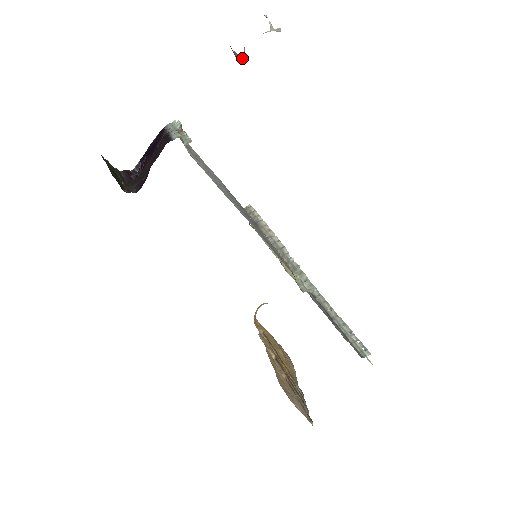
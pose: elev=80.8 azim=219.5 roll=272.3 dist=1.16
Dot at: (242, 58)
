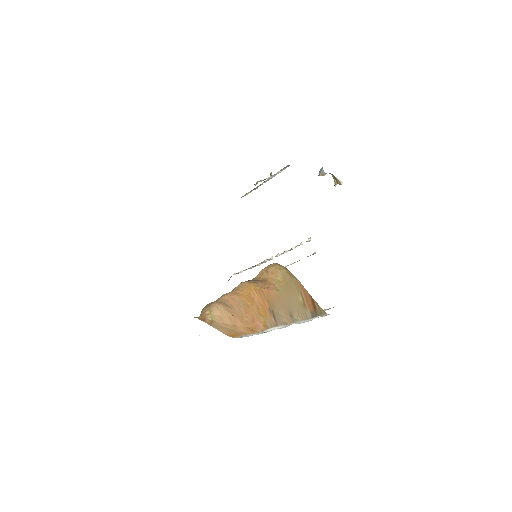
Dot at: (324, 174)
